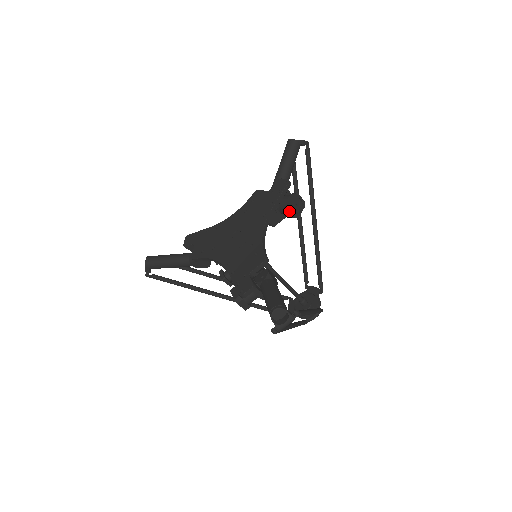
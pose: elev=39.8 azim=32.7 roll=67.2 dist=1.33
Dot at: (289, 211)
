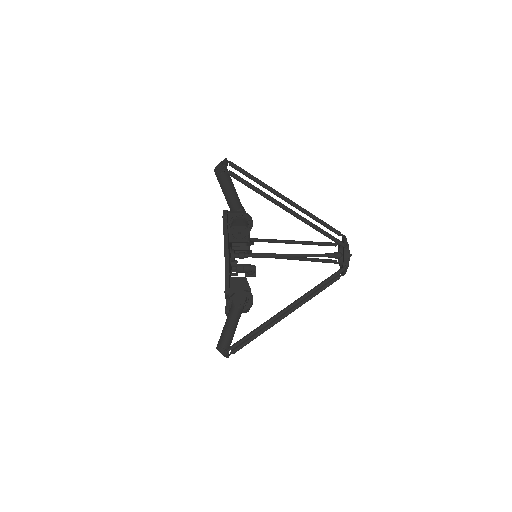
Dot at: (236, 240)
